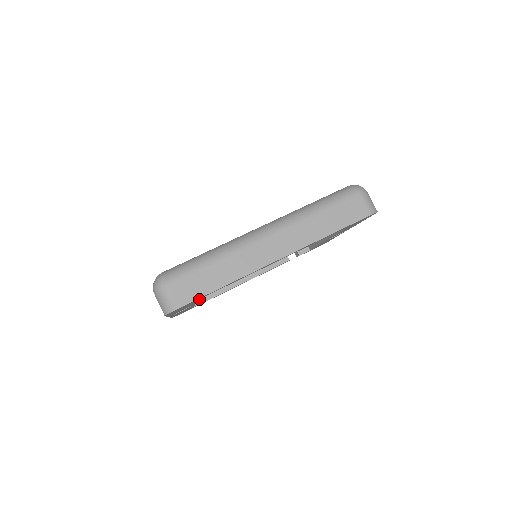
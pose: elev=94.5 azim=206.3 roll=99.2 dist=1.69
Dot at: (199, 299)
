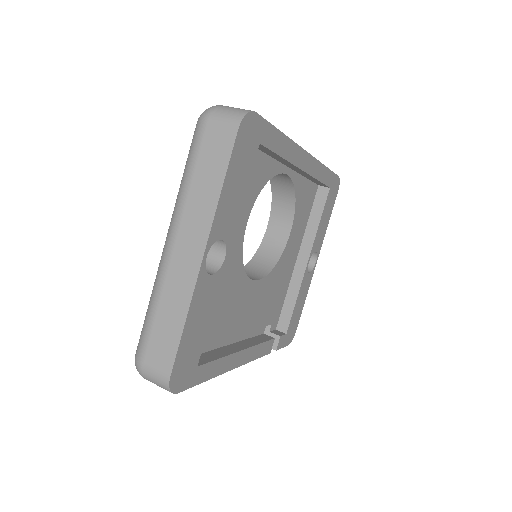
Dot at: occluded
